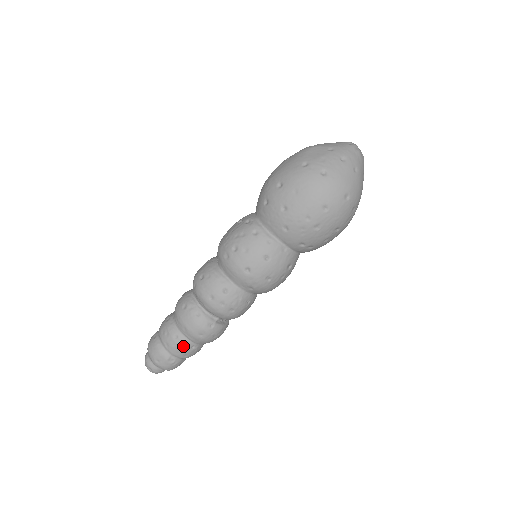
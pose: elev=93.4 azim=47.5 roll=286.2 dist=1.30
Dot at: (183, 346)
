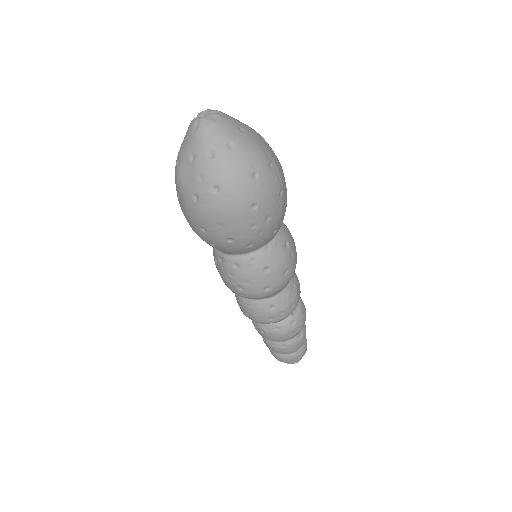
Dot at: (294, 344)
